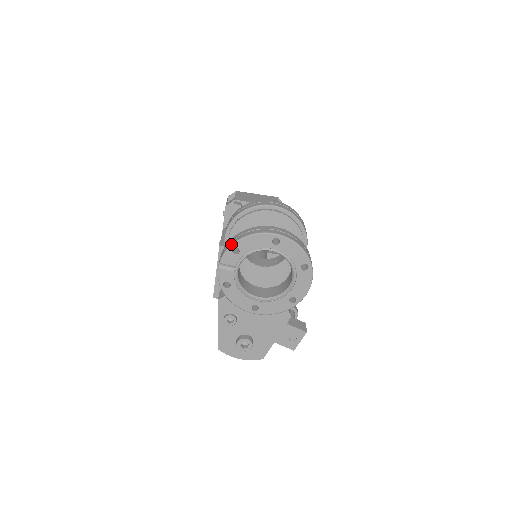
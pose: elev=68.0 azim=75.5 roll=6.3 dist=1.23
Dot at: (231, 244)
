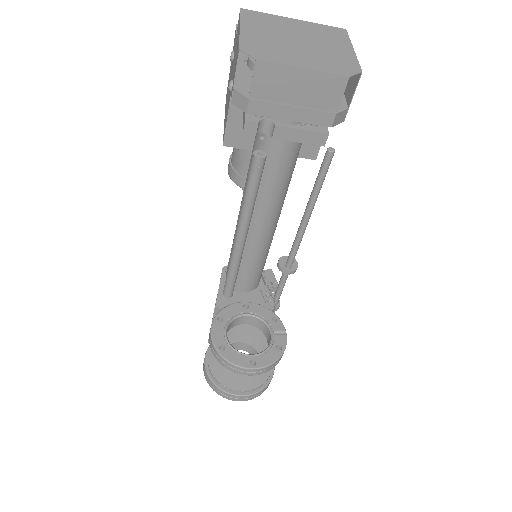
Dot at: occluded
